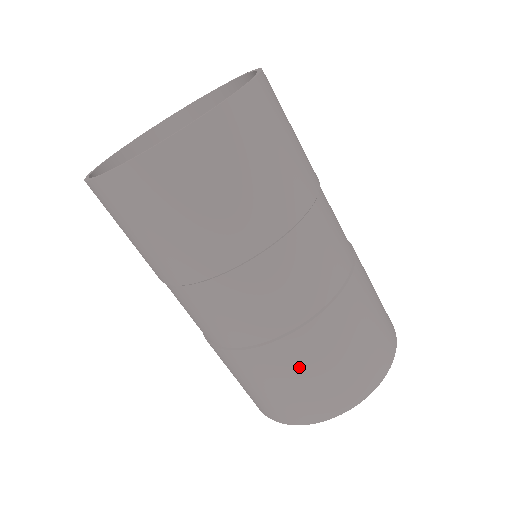
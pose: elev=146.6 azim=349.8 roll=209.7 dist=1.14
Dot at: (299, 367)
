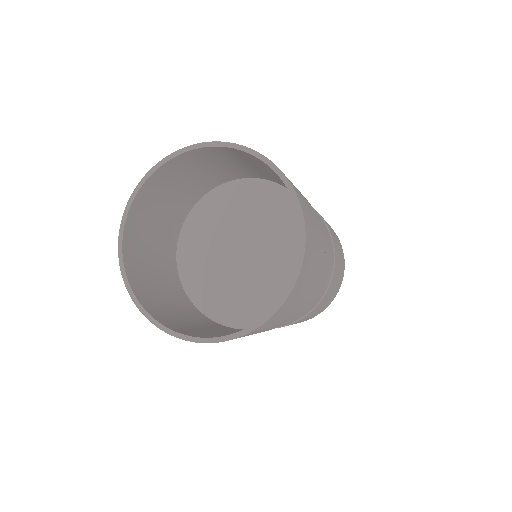
Dot at: (320, 307)
